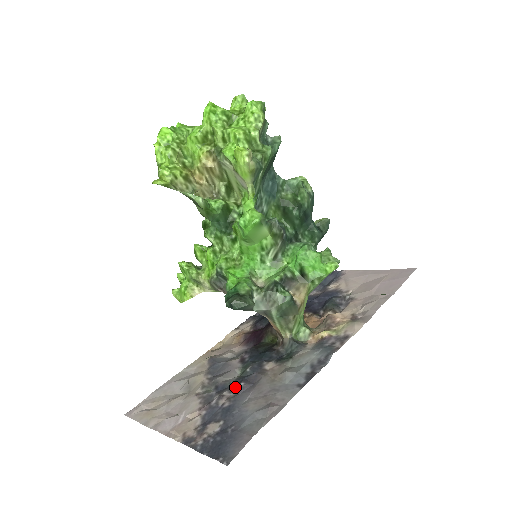
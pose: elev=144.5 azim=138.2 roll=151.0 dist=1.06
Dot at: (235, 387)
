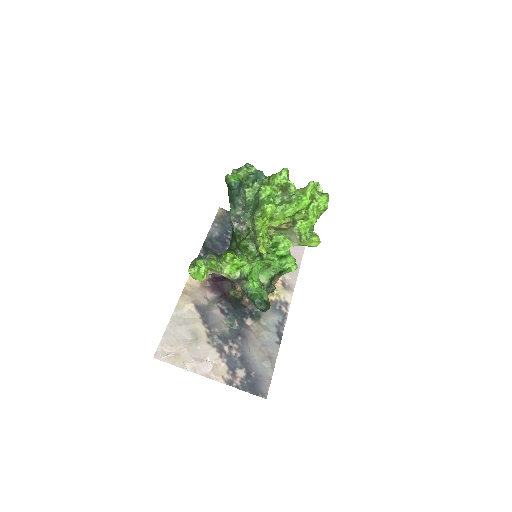
Dot at: (236, 340)
